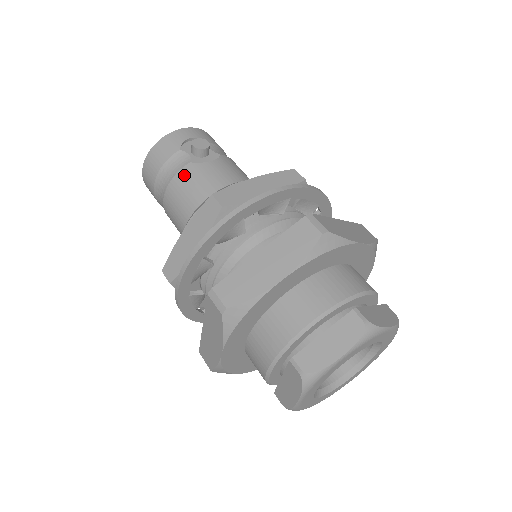
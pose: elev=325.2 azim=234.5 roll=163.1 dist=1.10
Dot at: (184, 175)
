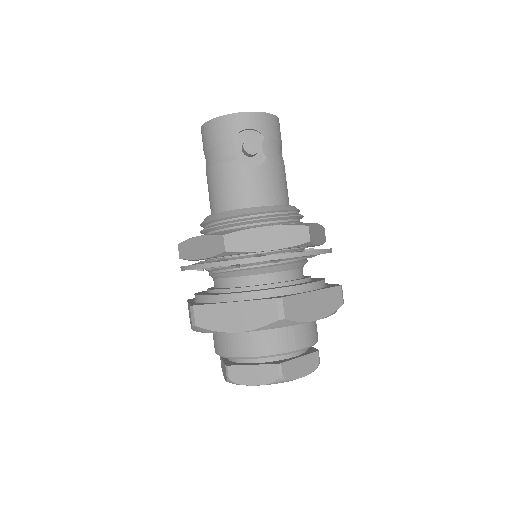
Dot at: (226, 170)
